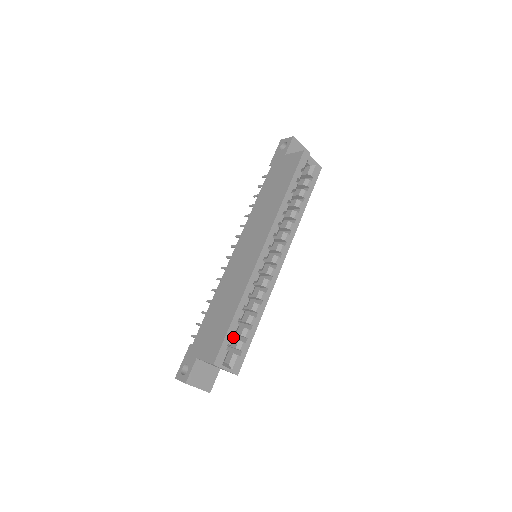
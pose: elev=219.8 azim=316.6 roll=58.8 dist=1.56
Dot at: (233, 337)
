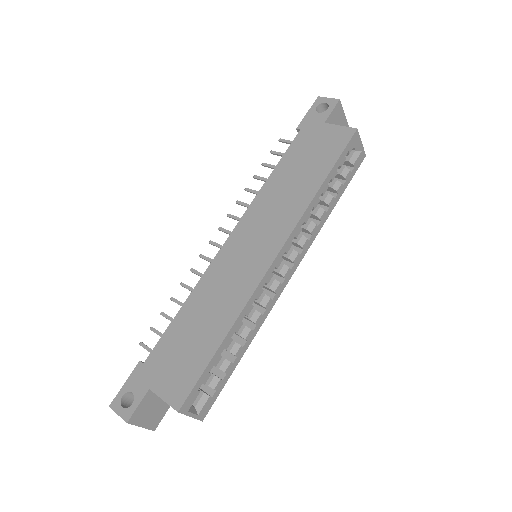
Dot at: occluded
